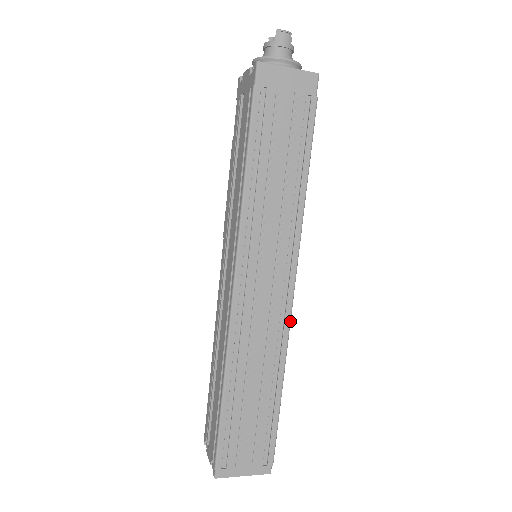
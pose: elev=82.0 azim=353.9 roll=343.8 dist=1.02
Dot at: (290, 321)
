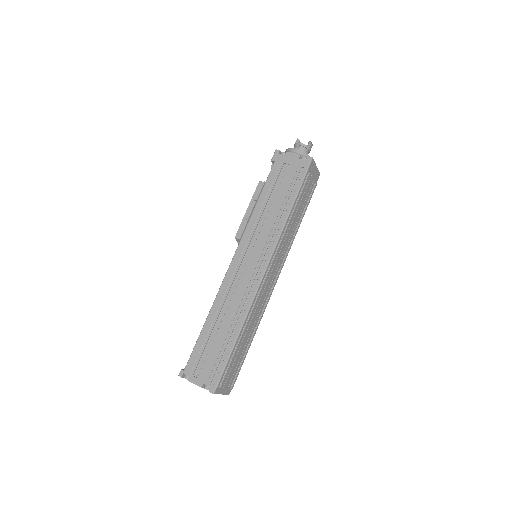
Dot at: (269, 299)
